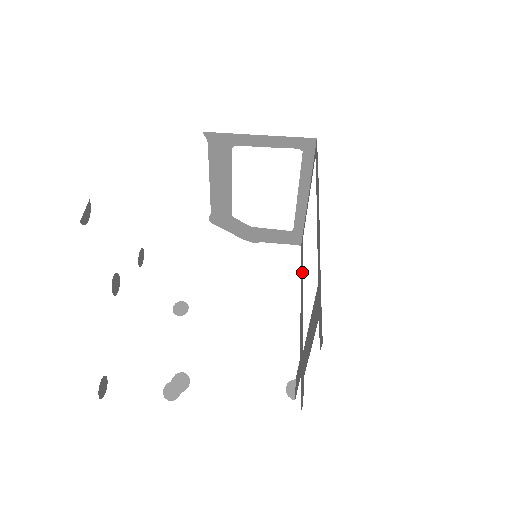
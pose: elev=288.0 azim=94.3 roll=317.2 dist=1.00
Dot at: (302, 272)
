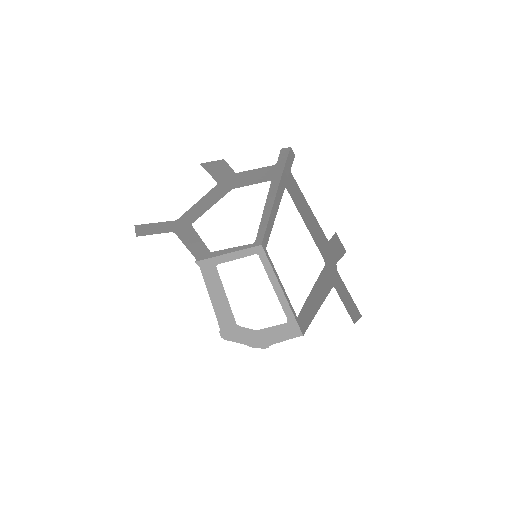
Dot at: (306, 306)
